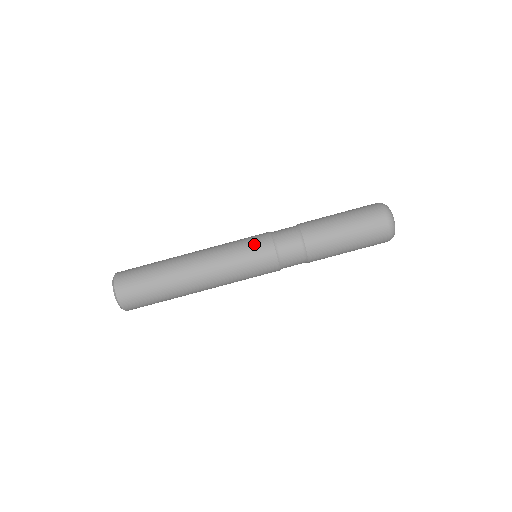
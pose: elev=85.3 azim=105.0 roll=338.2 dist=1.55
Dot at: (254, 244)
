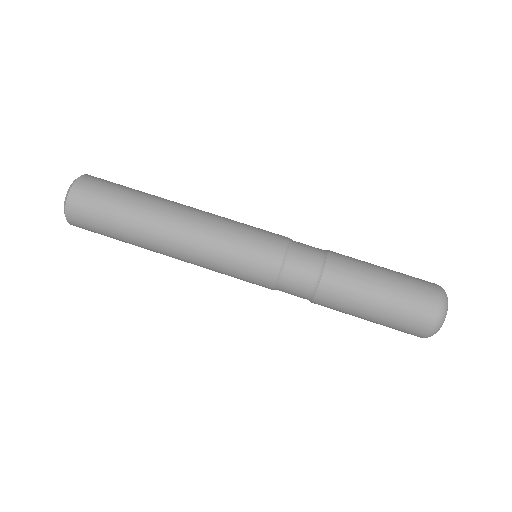
Dot at: (256, 256)
